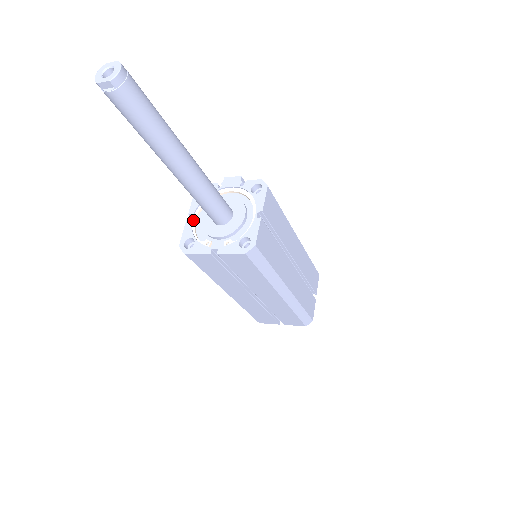
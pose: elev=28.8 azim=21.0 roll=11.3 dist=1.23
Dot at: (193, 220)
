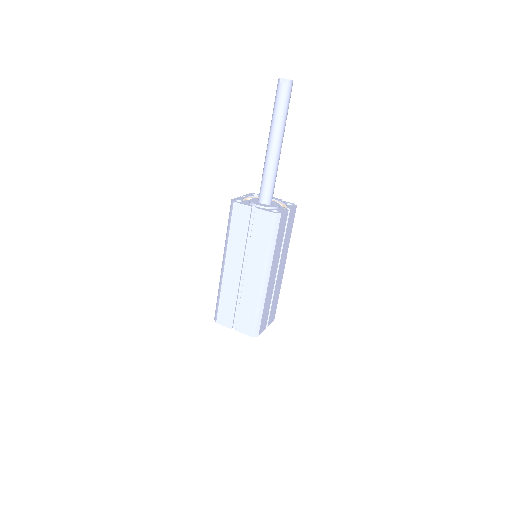
Dot at: (244, 198)
